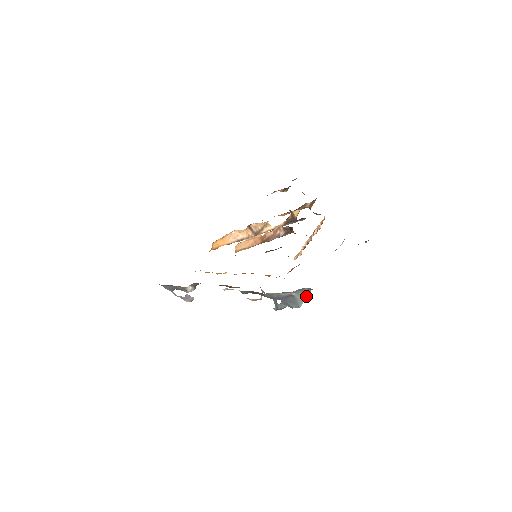
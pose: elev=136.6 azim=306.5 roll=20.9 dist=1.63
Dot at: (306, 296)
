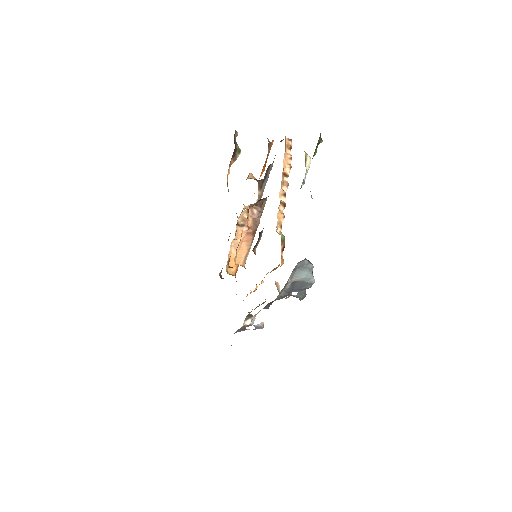
Dot at: (307, 268)
